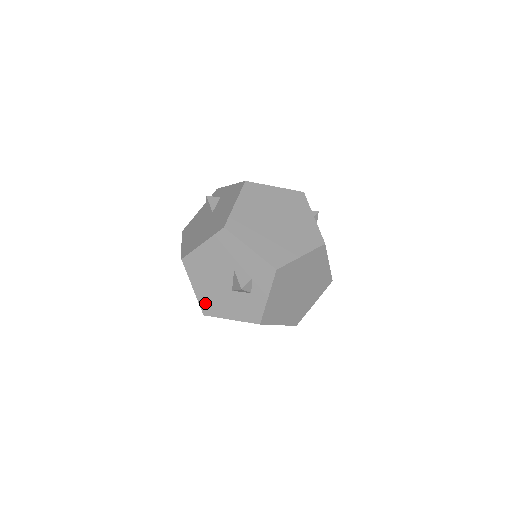
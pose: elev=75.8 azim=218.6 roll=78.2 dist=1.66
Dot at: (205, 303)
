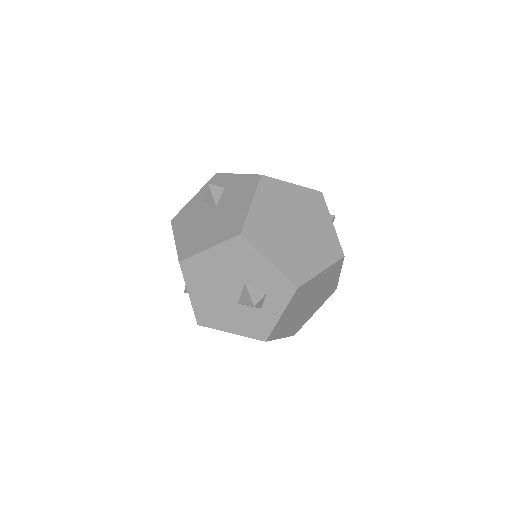
Dot at: (202, 312)
